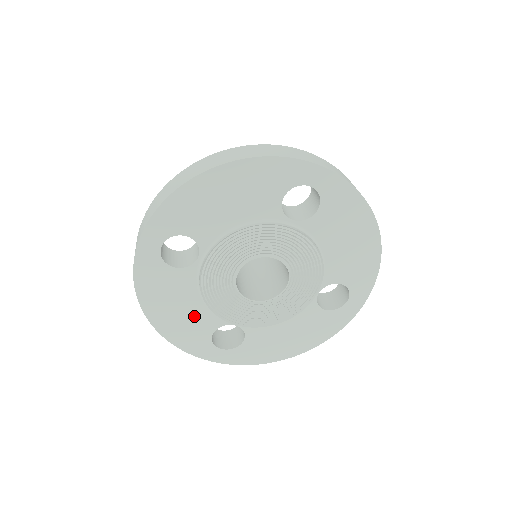
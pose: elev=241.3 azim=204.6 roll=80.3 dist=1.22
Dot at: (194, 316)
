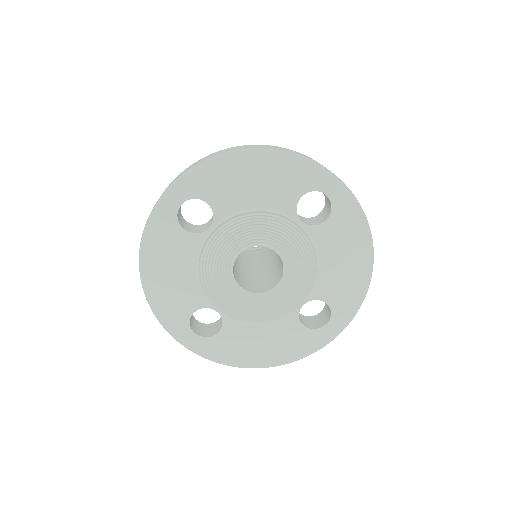
Dot at: (183, 287)
